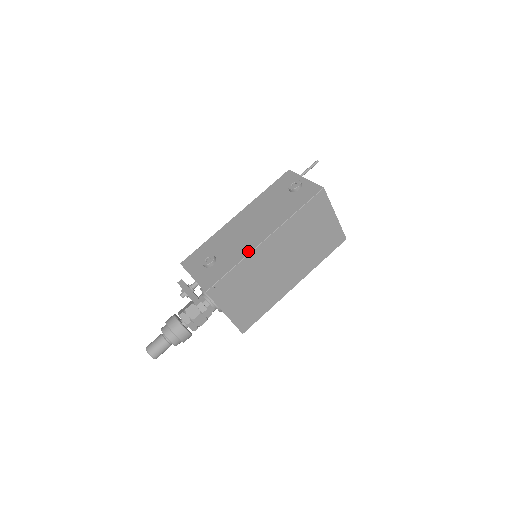
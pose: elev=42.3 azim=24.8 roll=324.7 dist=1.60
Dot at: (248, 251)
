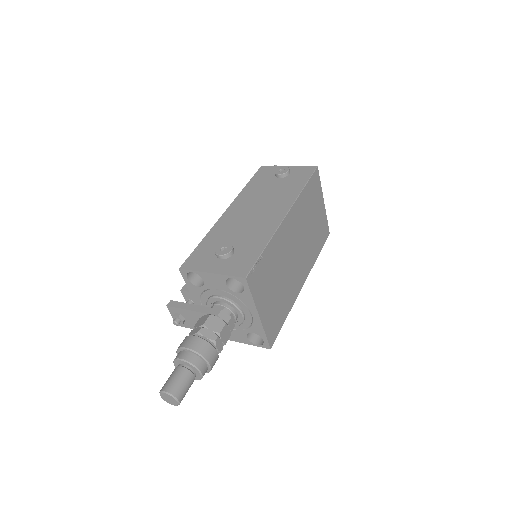
Dot at: (273, 229)
